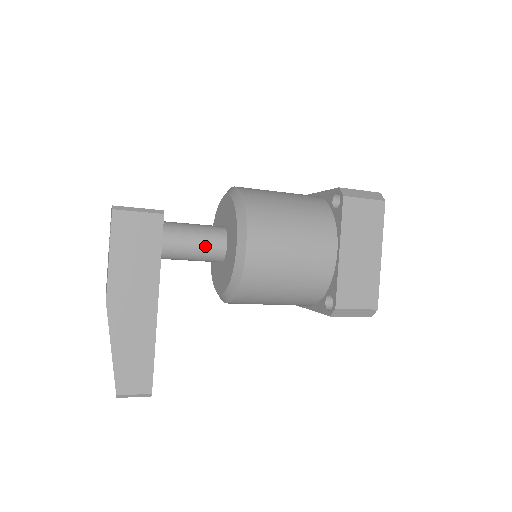
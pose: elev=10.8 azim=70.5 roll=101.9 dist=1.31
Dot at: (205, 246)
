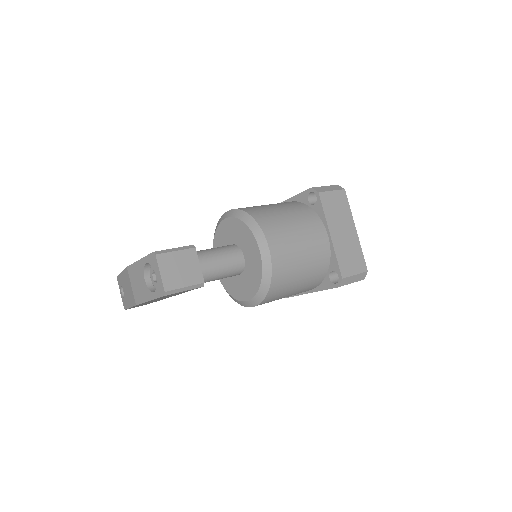
Dot at: occluded
